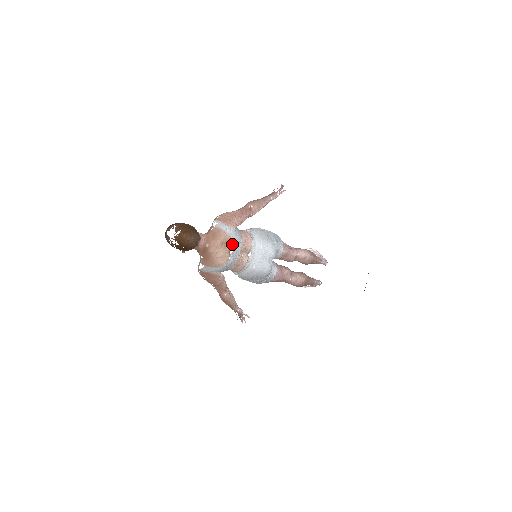
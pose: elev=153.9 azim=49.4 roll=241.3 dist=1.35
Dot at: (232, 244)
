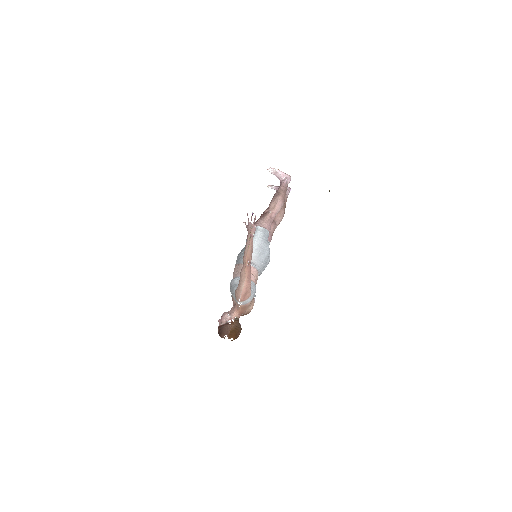
Dot at: (253, 297)
